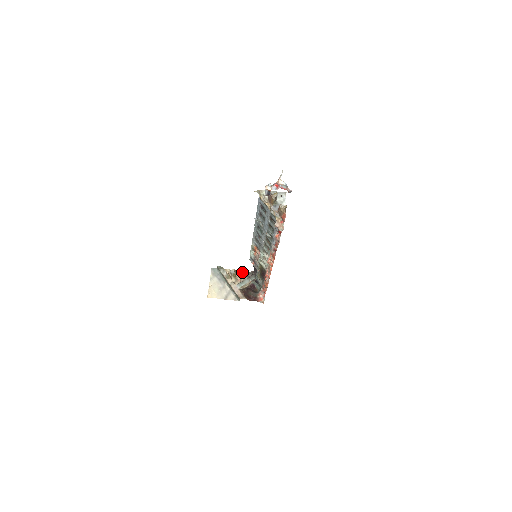
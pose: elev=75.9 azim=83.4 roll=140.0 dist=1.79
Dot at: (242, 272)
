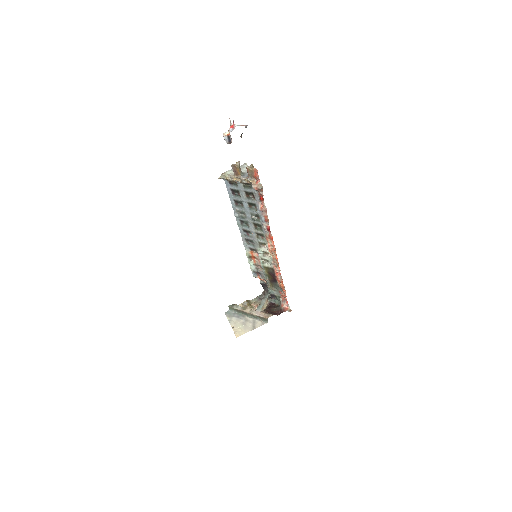
Dot at: (254, 299)
